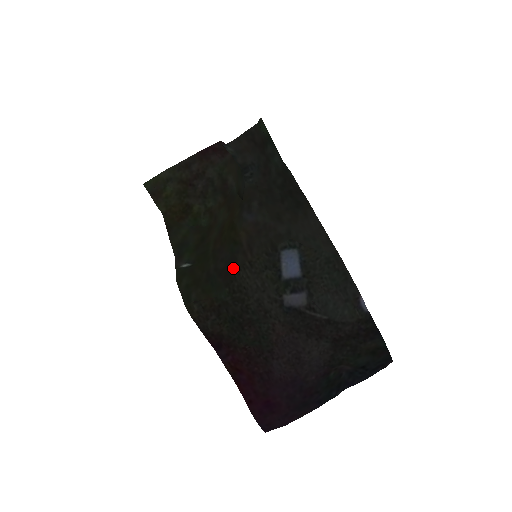
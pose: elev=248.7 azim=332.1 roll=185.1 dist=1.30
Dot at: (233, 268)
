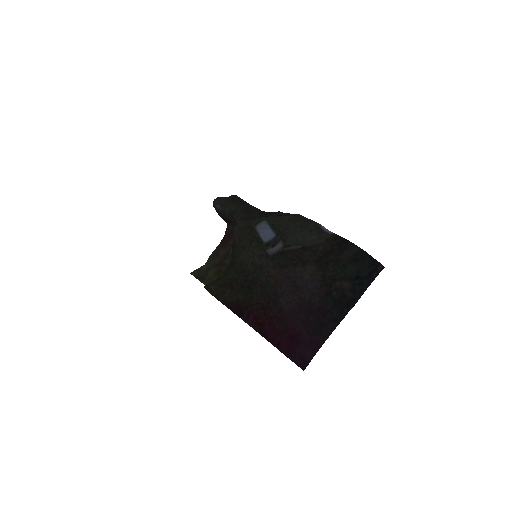
Dot at: (235, 259)
